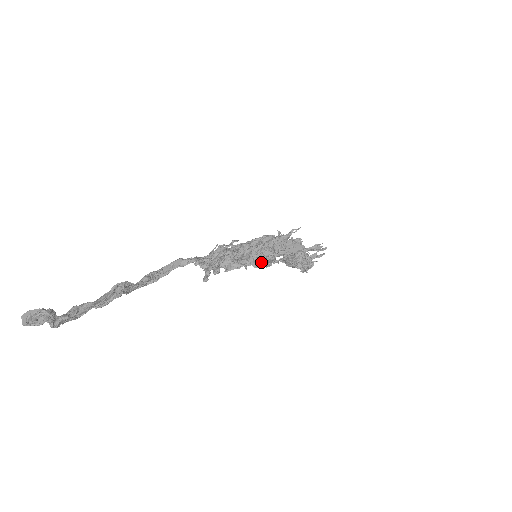
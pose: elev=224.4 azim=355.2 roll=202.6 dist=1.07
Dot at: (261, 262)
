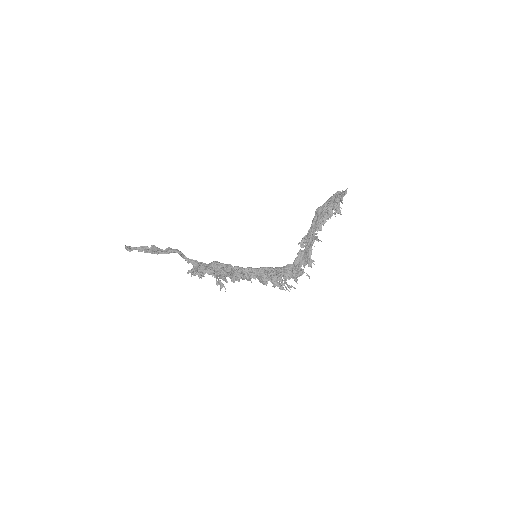
Dot at: (220, 282)
